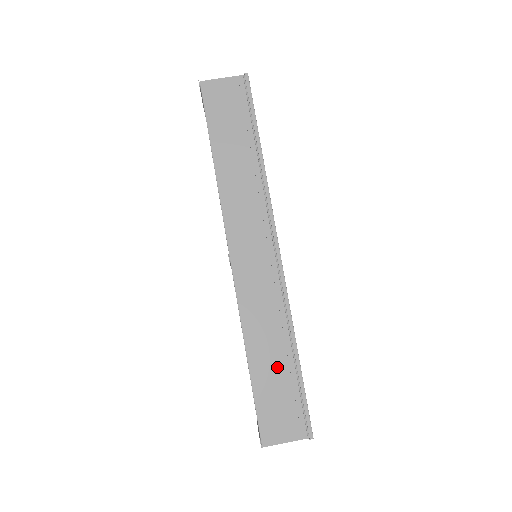
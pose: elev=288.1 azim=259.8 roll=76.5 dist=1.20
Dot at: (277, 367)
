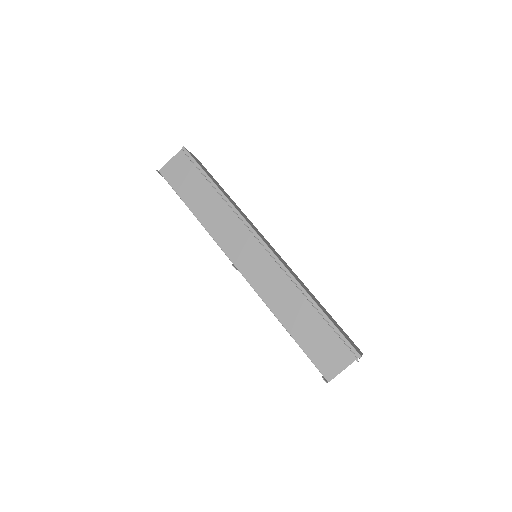
Dot at: (307, 320)
